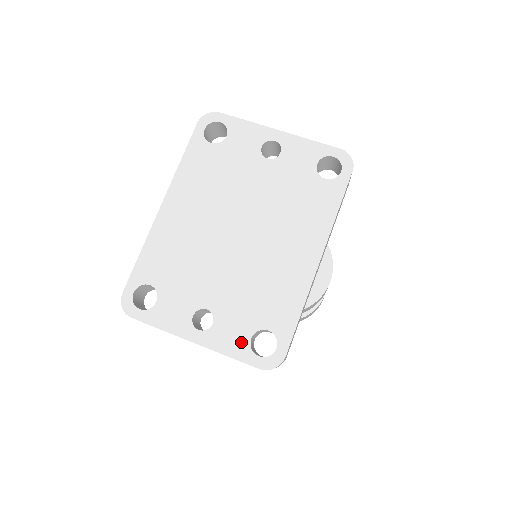
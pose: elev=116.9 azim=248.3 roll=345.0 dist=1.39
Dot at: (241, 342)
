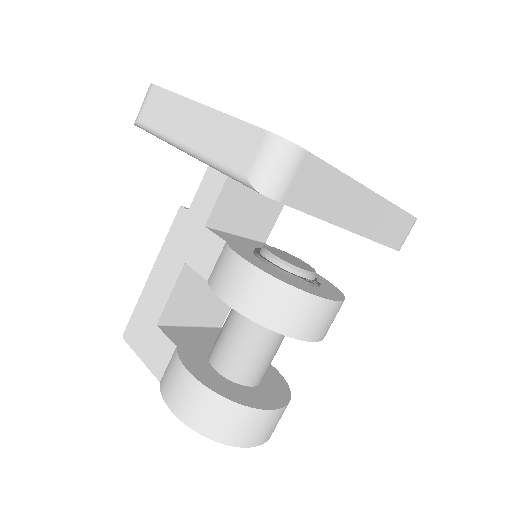
Dot at: occluded
